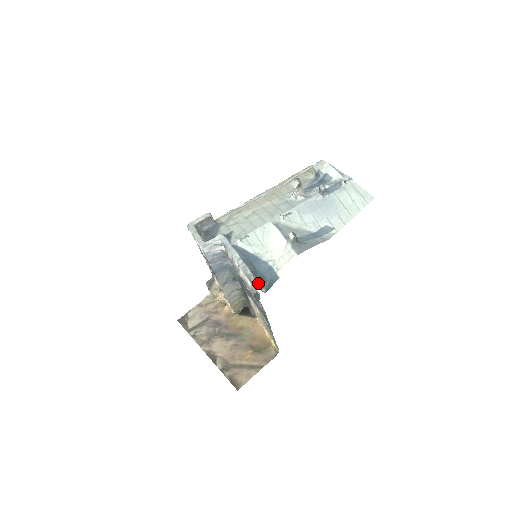
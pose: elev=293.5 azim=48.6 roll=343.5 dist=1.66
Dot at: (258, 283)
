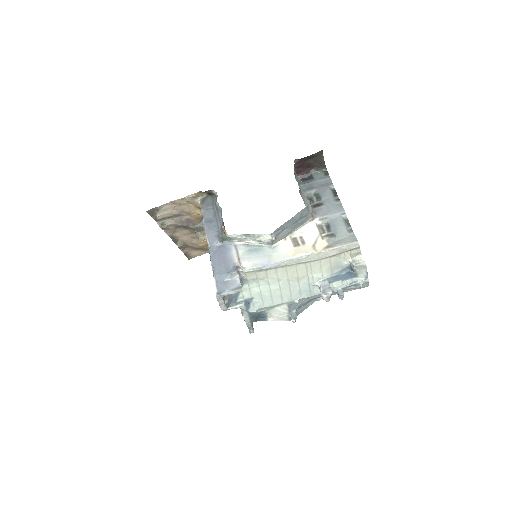
Dot at: (253, 332)
